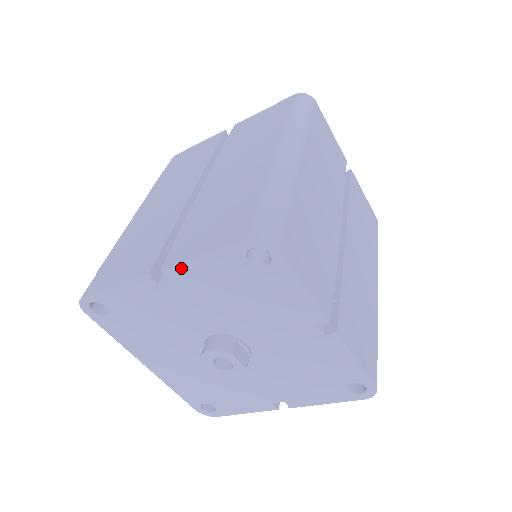
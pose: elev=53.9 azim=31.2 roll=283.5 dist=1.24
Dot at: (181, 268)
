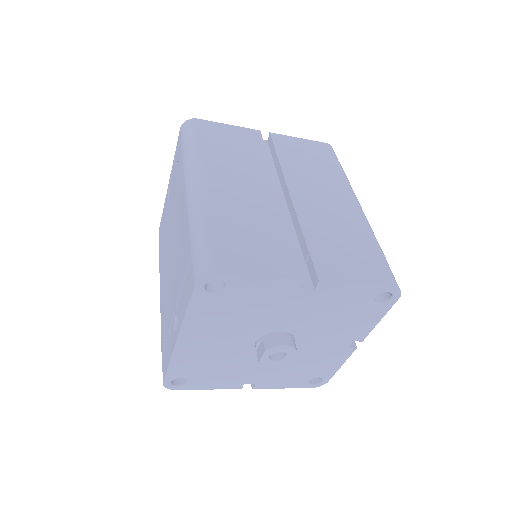
Dot at: (333, 286)
